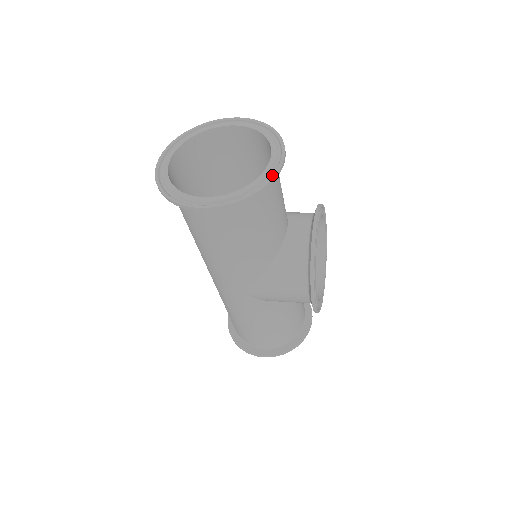
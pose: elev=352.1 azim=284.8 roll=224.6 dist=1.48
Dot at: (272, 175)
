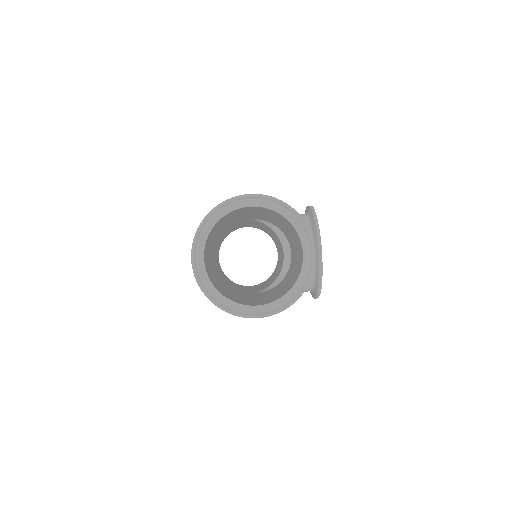
Dot at: (310, 275)
